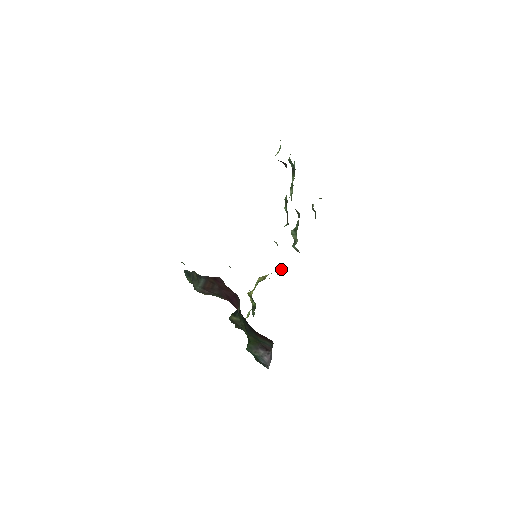
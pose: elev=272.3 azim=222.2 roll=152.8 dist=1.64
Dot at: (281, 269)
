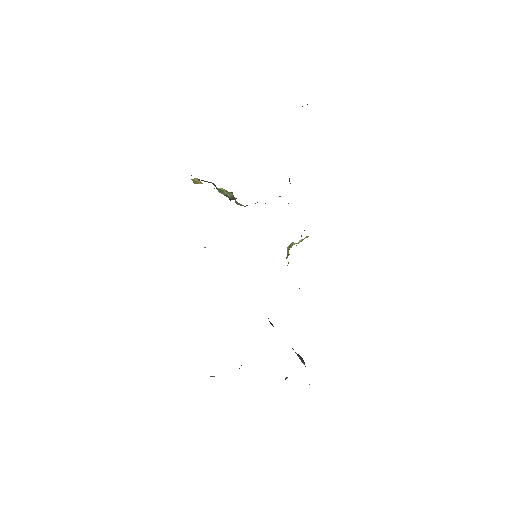
Dot at: occluded
